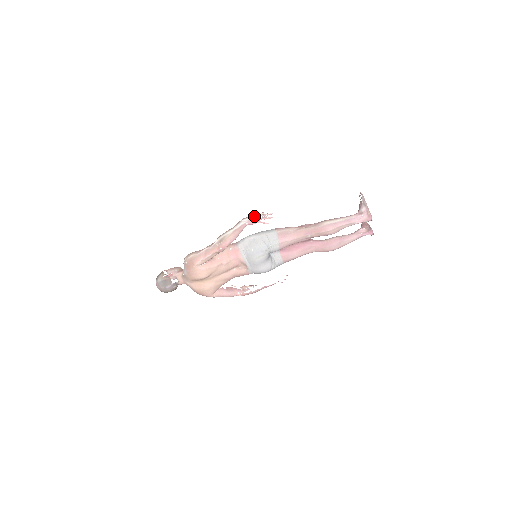
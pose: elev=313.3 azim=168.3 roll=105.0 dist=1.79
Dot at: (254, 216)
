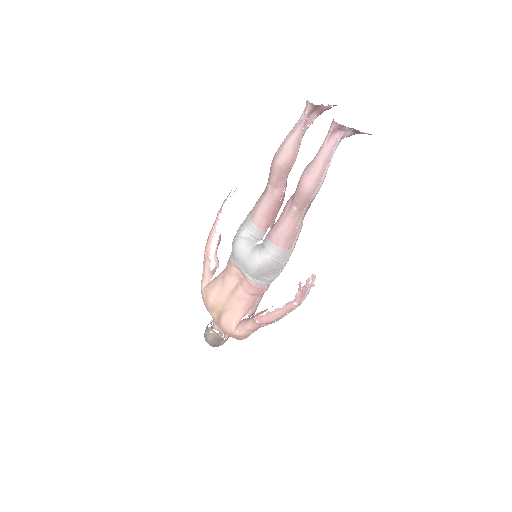
Dot at: occluded
